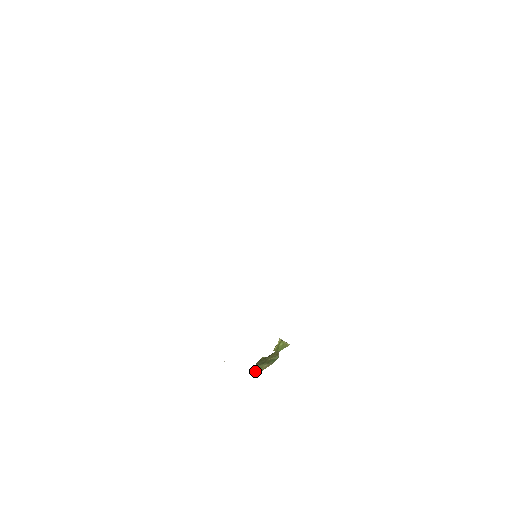
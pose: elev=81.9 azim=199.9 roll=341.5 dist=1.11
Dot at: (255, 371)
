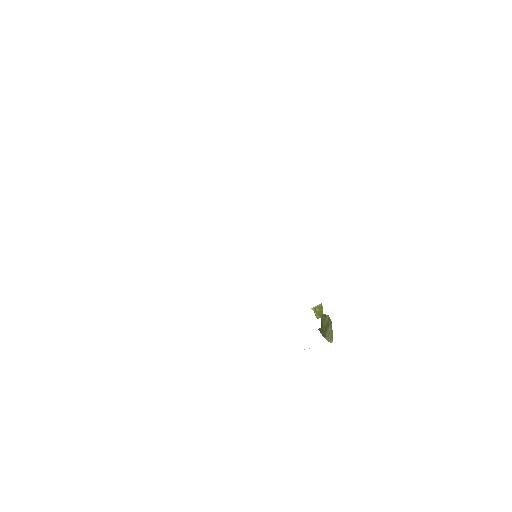
Dot at: (329, 339)
